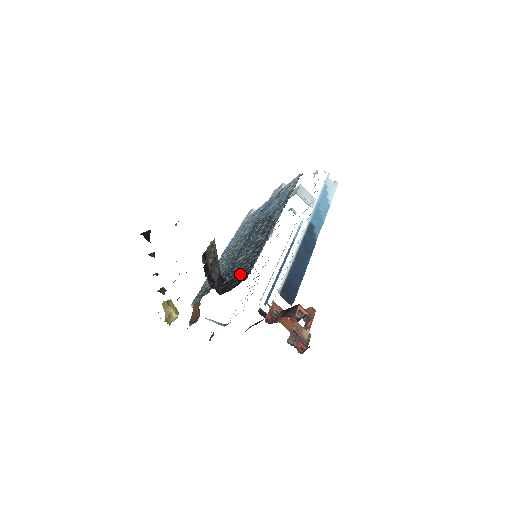
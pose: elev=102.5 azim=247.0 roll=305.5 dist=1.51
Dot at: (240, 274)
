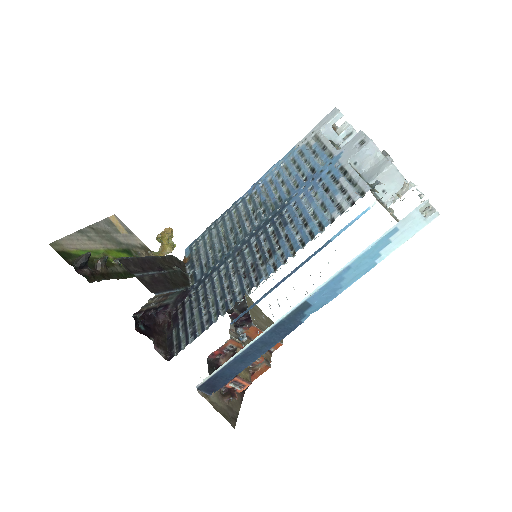
Dot at: (184, 327)
